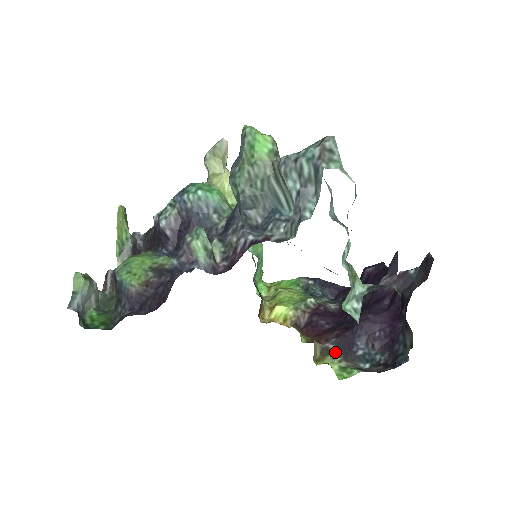
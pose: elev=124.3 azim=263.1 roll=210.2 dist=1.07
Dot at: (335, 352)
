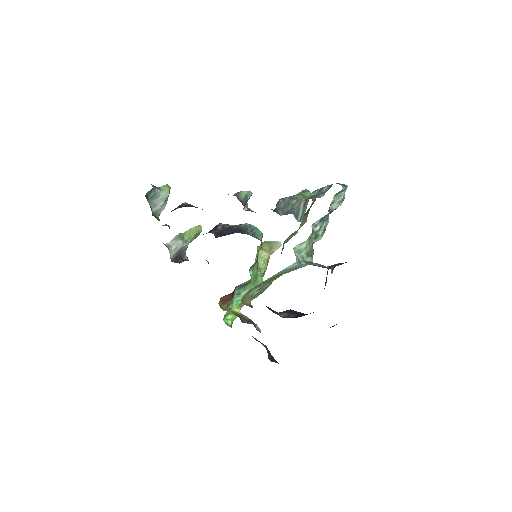
Dot at: occluded
